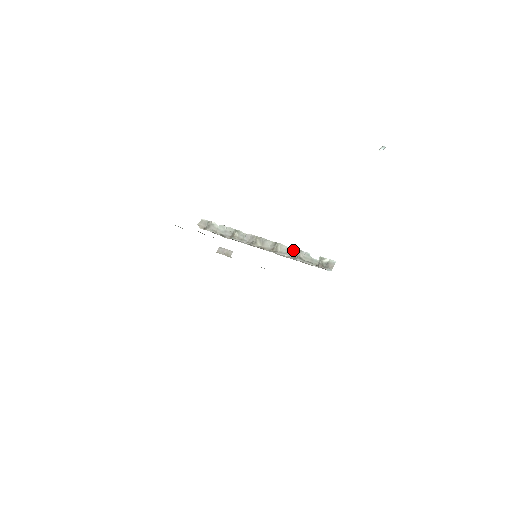
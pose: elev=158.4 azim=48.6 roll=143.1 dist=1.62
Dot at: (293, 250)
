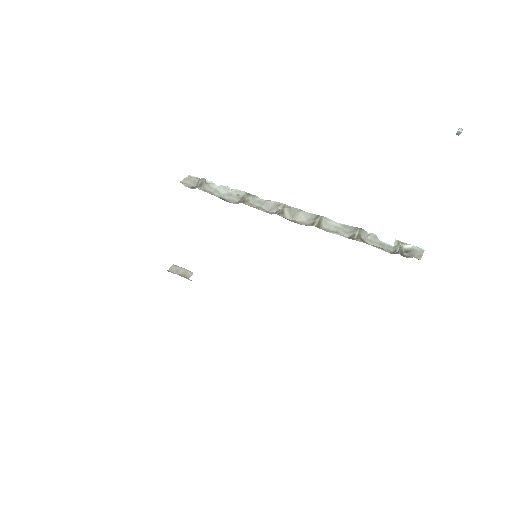
Dot at: (348, 228)
